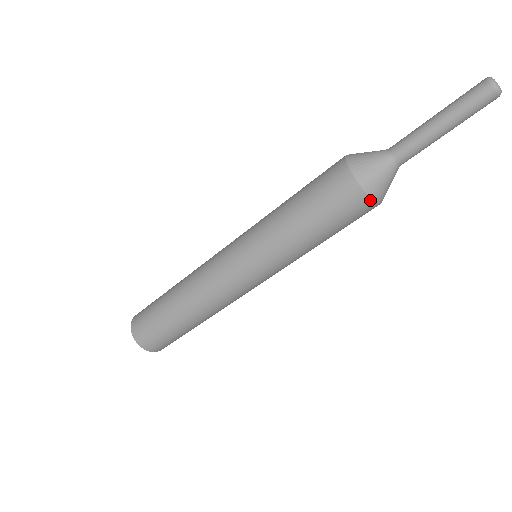
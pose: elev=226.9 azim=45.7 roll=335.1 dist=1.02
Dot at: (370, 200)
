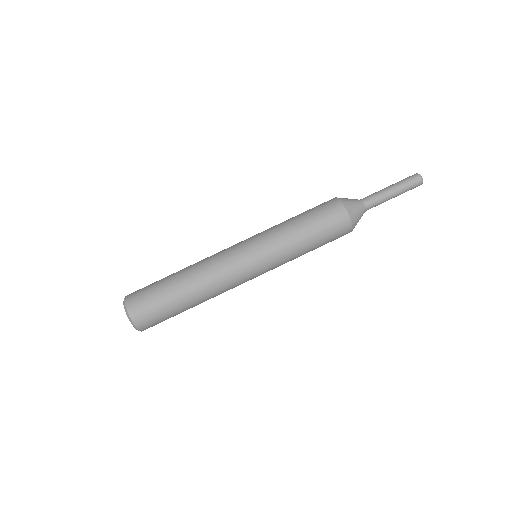
Dot at: (346, 213)
